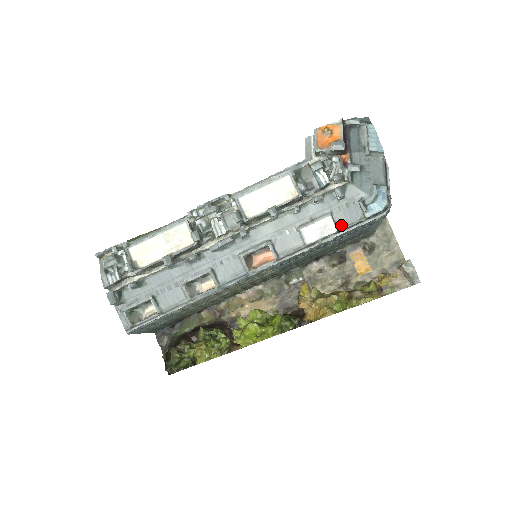
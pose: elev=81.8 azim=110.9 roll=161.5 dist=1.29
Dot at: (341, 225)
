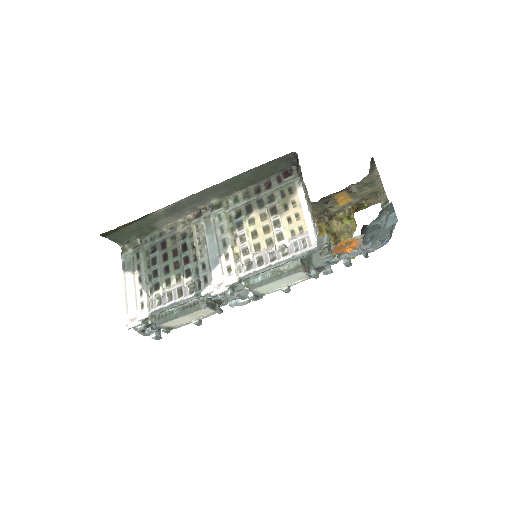
Dot at: occluded
